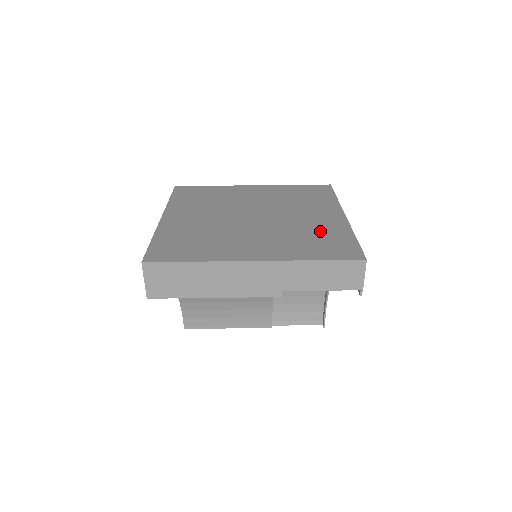
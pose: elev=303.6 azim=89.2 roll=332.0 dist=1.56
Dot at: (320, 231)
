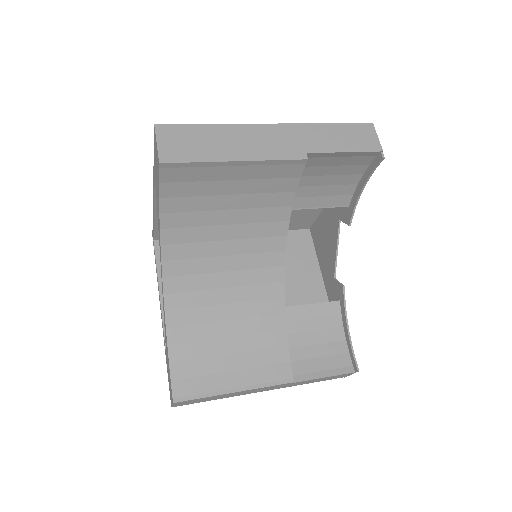
Dot at: occluded
